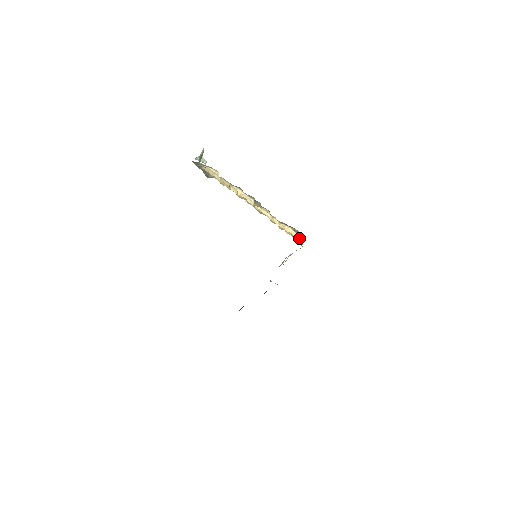
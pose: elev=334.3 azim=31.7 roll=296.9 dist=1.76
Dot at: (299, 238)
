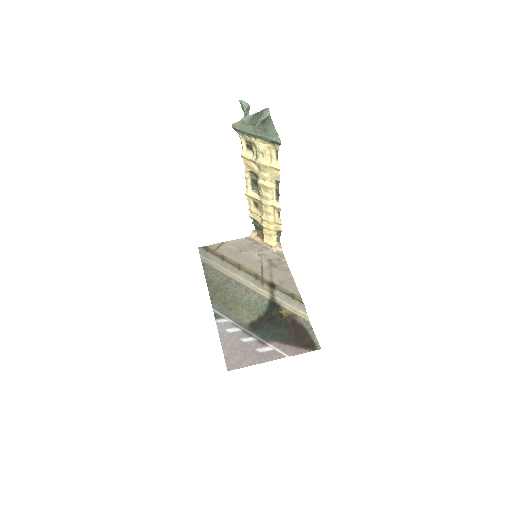
Dot at: (275, 245)
